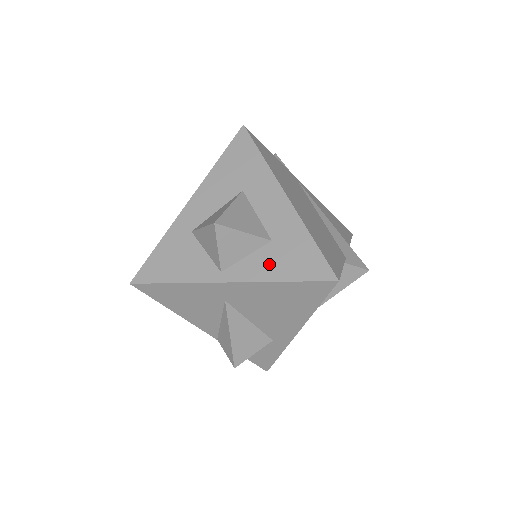
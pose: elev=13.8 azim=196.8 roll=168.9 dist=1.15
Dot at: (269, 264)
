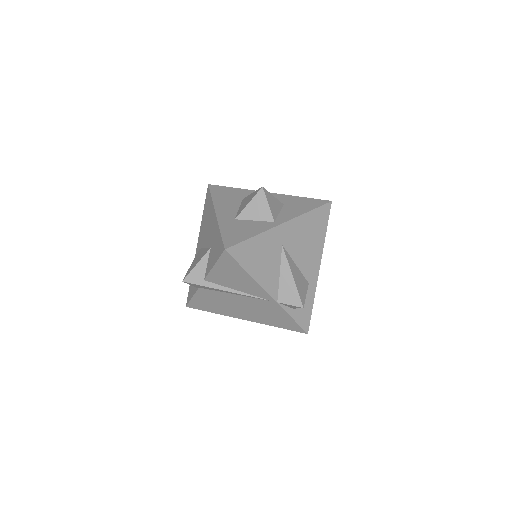
Dot at: (294, 210)
